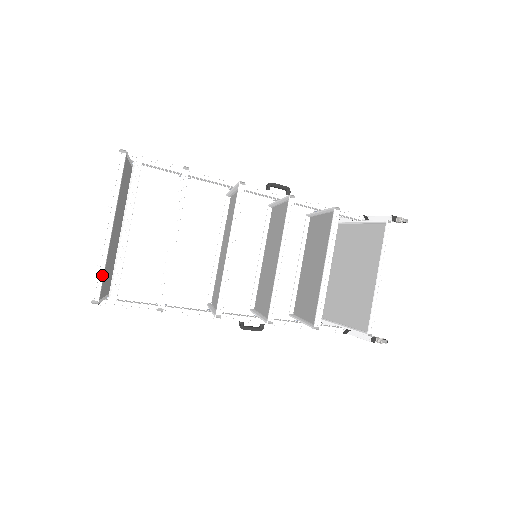
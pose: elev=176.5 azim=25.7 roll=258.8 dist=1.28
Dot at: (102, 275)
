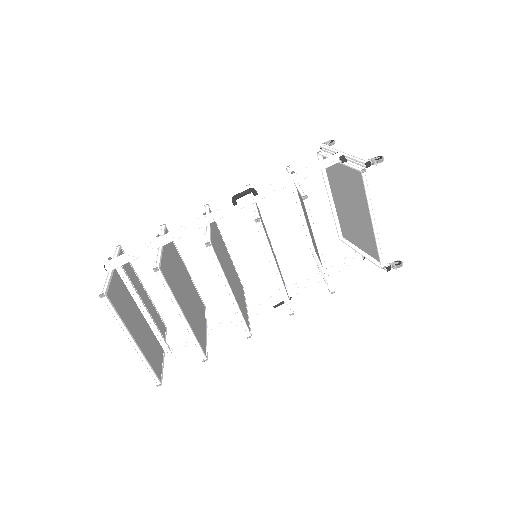
Dot at: (151, 371)
